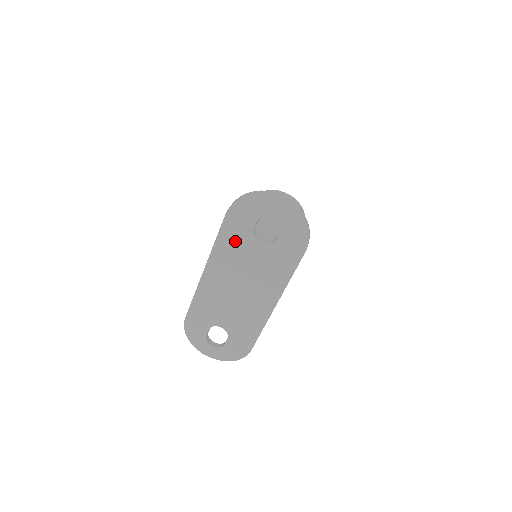
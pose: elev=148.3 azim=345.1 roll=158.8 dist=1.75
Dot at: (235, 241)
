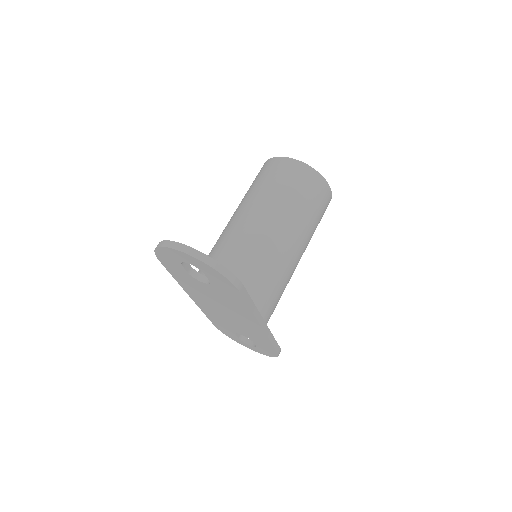
Dot at: (186, 280)
